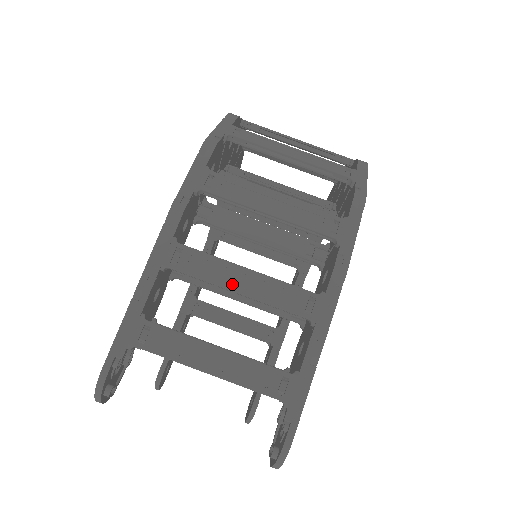
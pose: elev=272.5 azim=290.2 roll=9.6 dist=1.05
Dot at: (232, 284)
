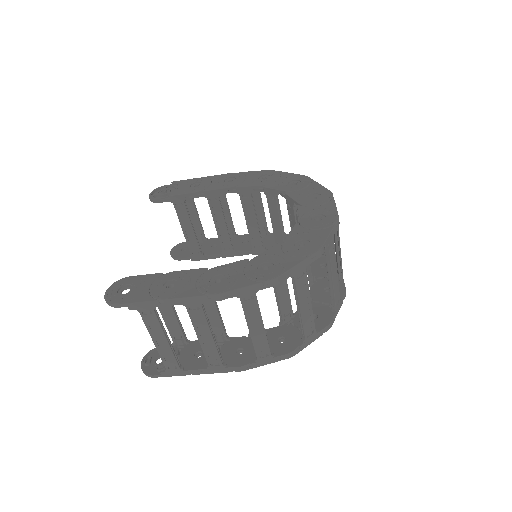
Dot at: (200, 335)
